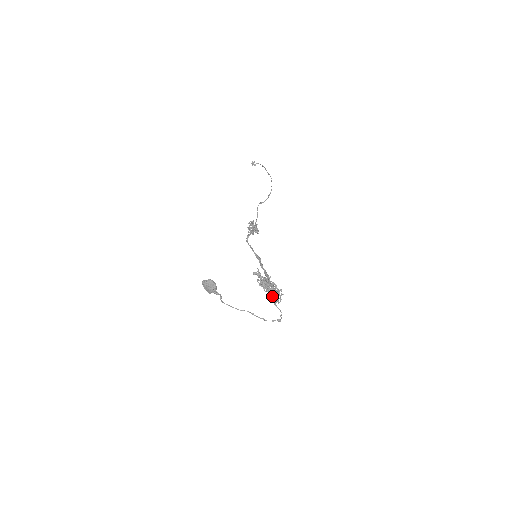
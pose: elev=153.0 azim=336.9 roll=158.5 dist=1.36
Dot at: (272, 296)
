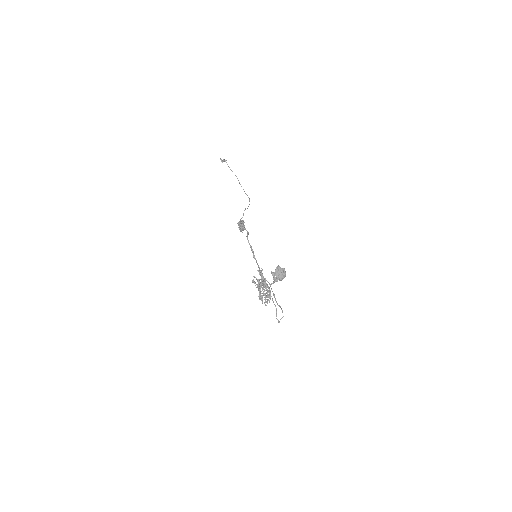
Dot at: (262, 296)
